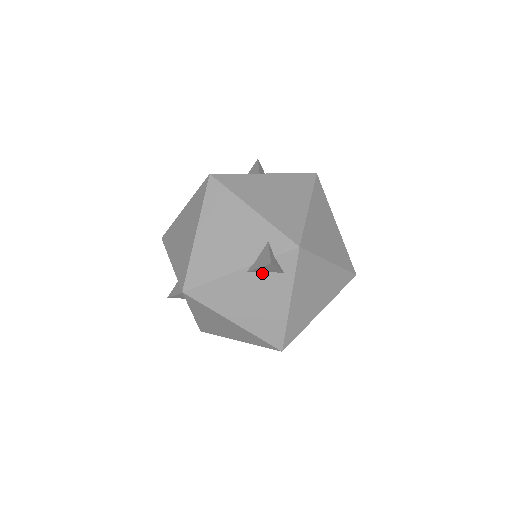
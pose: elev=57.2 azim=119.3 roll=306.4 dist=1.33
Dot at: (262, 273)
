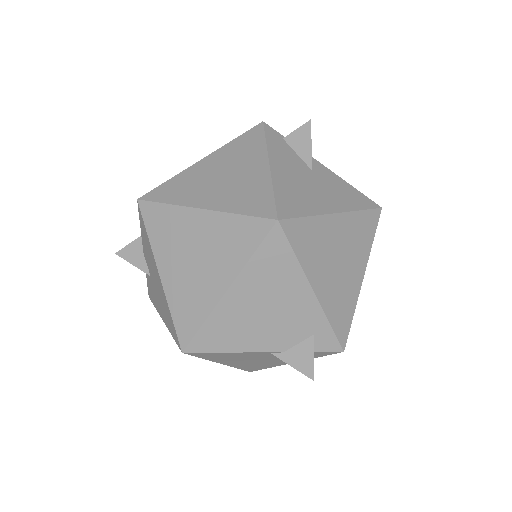
Dot at: occluded
